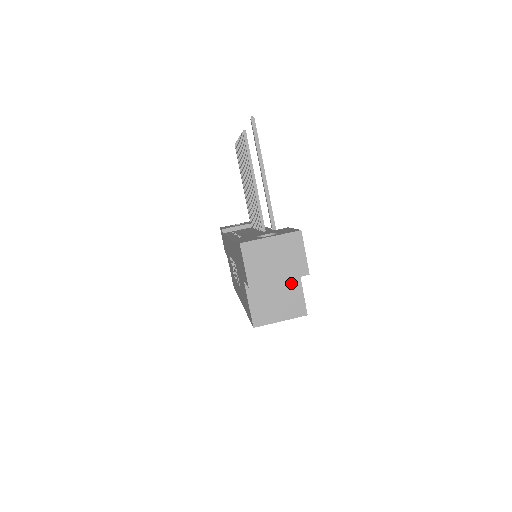
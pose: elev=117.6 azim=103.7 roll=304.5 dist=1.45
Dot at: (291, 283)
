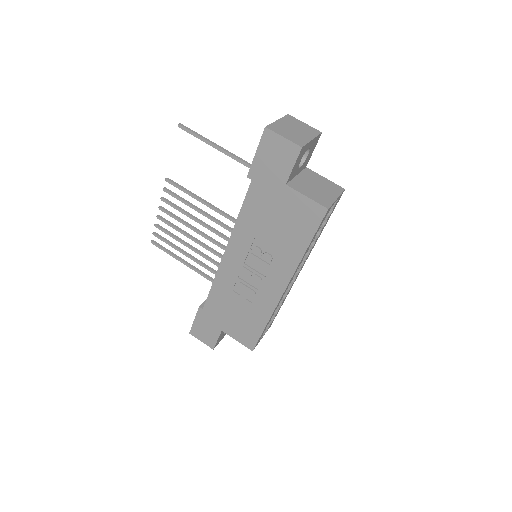
Dot at: (313, 176)
